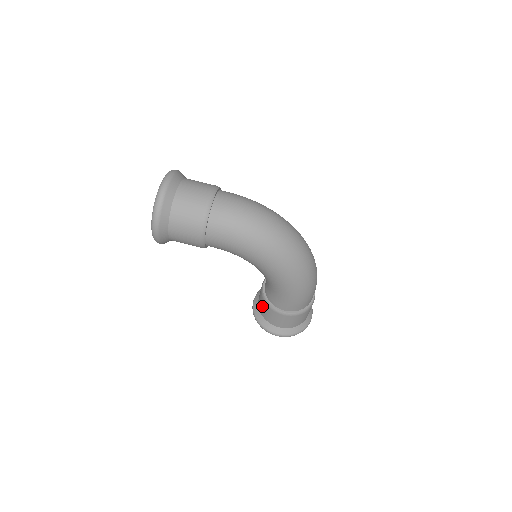
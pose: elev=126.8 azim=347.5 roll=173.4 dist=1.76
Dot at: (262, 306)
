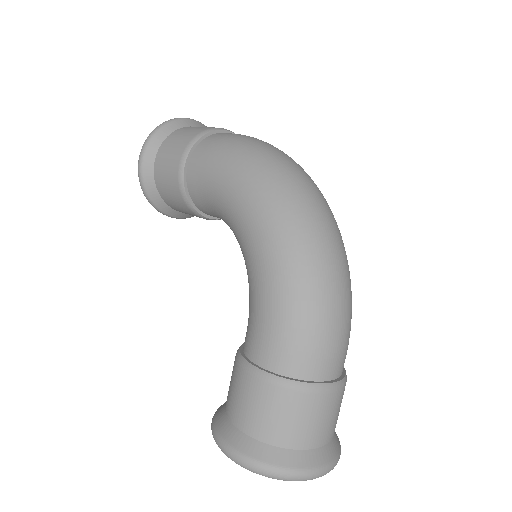
Dot at: occluded
